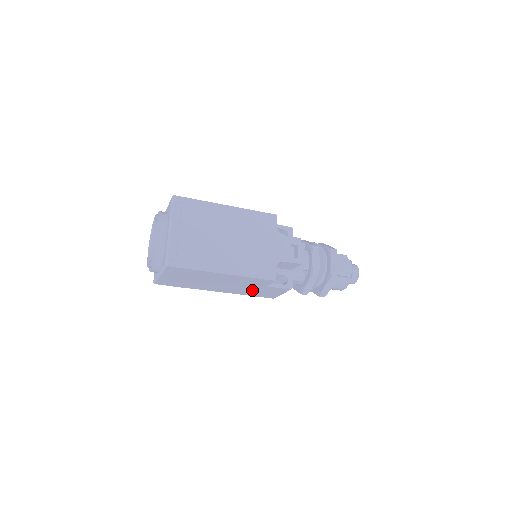
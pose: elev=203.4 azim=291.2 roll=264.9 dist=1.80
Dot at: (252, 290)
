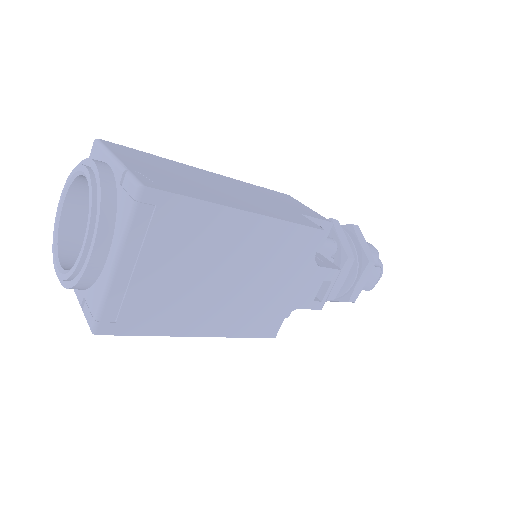
Dot at: occluded
